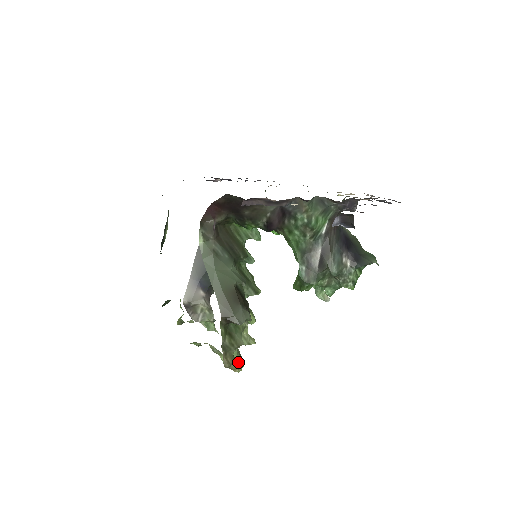
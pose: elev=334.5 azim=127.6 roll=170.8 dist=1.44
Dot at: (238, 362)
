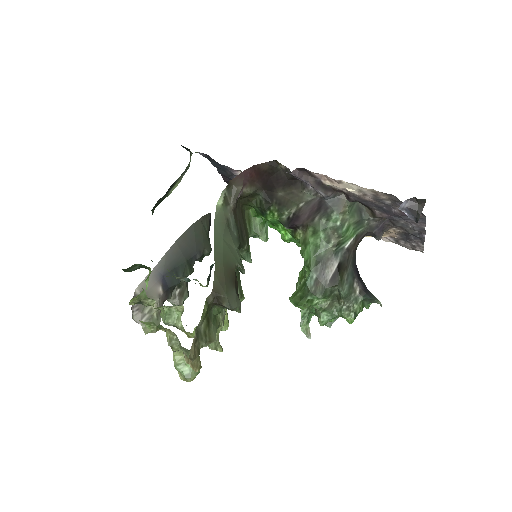
Dot at: occluded
